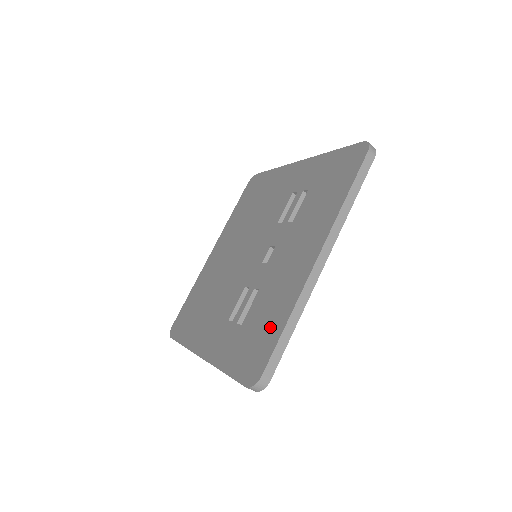
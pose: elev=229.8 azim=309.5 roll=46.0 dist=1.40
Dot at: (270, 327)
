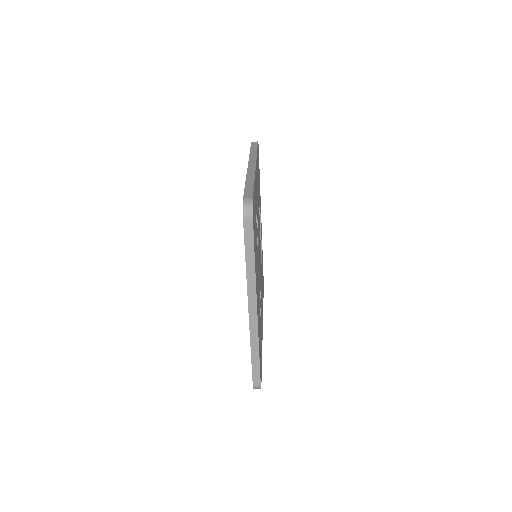
Dot at: occluded
